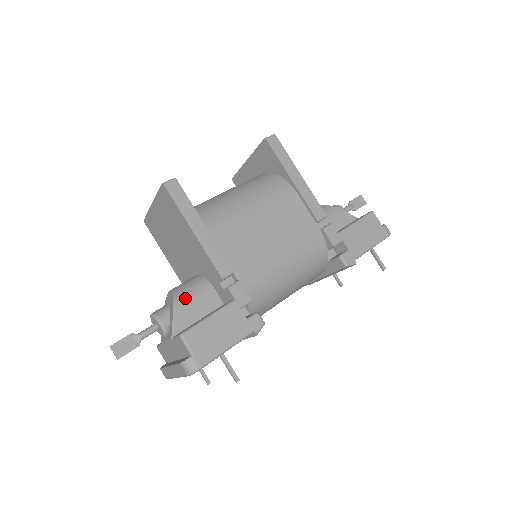
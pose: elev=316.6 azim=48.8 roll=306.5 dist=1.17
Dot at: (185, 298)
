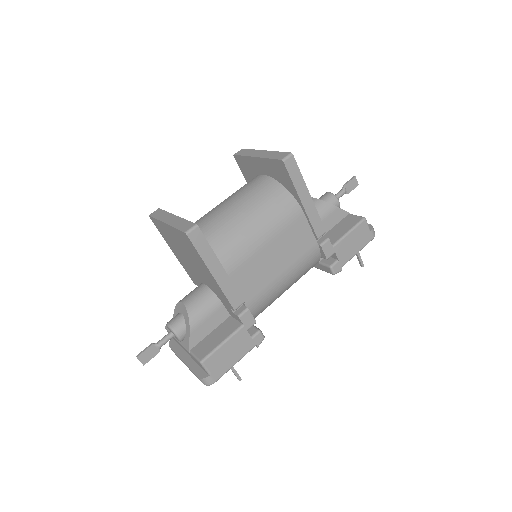
Dot at: (199, 317)
